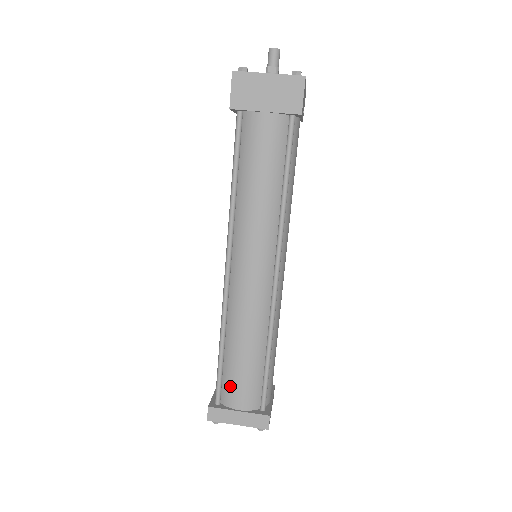
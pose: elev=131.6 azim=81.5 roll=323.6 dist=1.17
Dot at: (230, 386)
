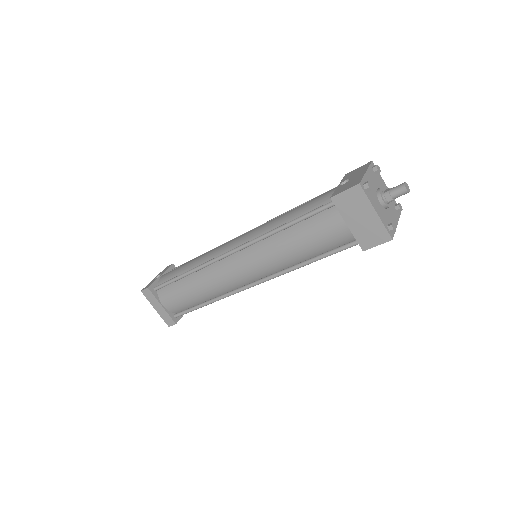
Dot at: (170, 293)
